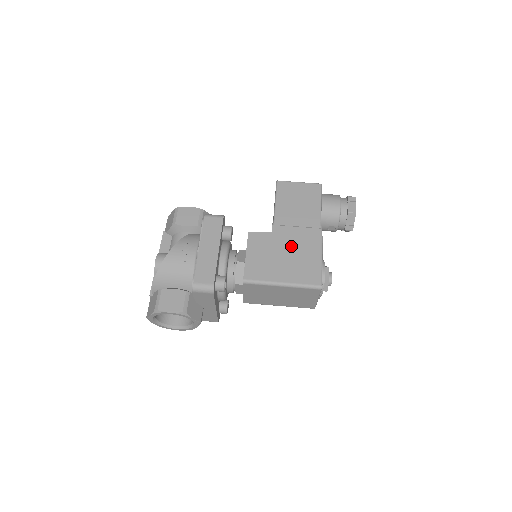
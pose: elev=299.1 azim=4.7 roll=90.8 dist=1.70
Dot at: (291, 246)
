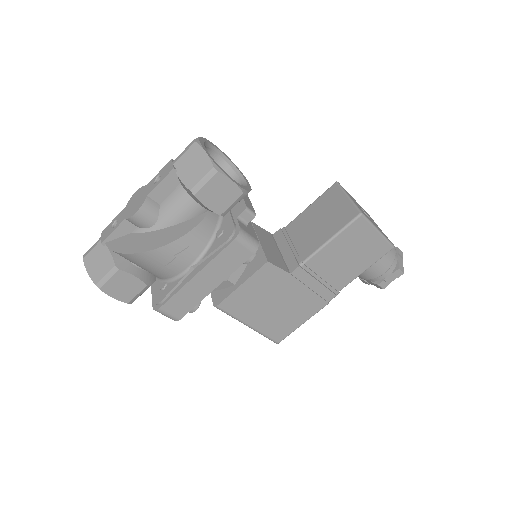
Dot at: (292, 299)
